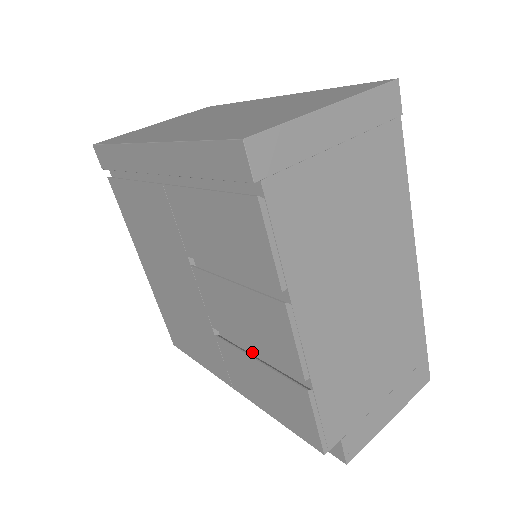
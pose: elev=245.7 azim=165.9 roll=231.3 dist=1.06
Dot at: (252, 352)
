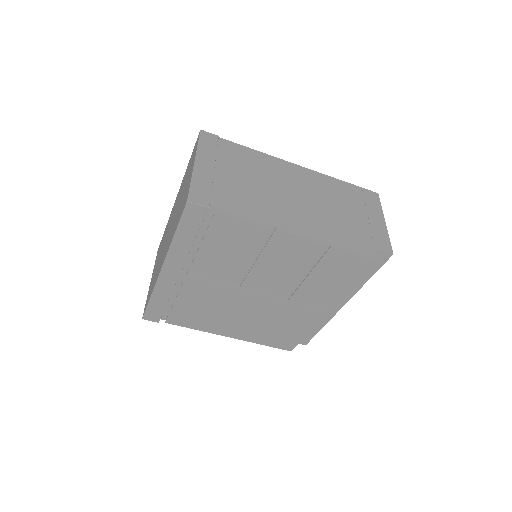
Dot at: (304, 277)
